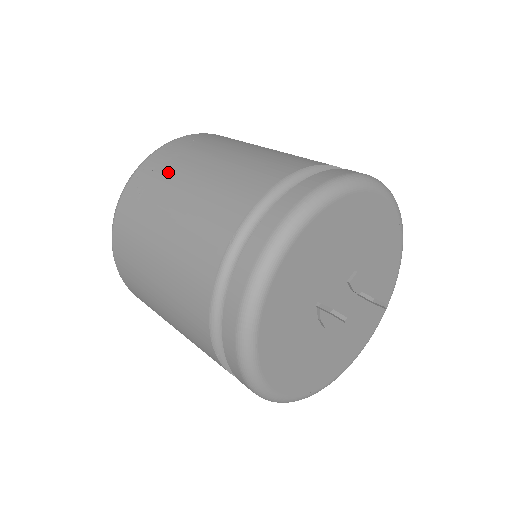
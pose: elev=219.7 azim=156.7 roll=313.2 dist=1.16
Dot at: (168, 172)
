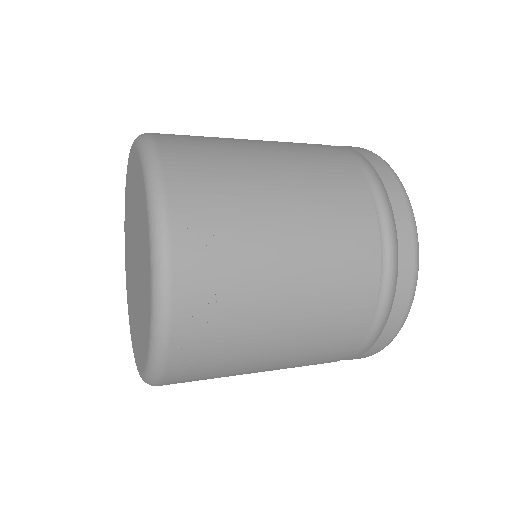
Dot at: (236, 313)
